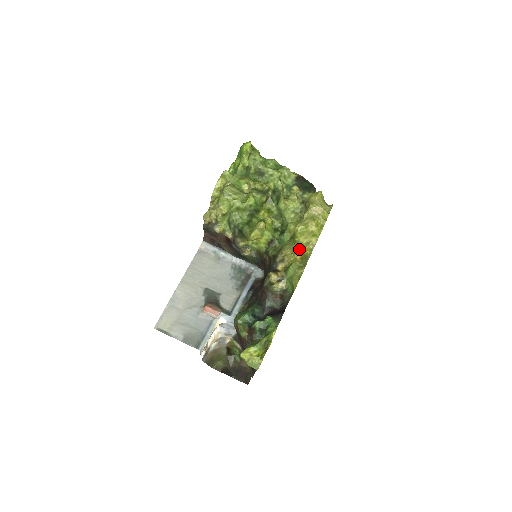
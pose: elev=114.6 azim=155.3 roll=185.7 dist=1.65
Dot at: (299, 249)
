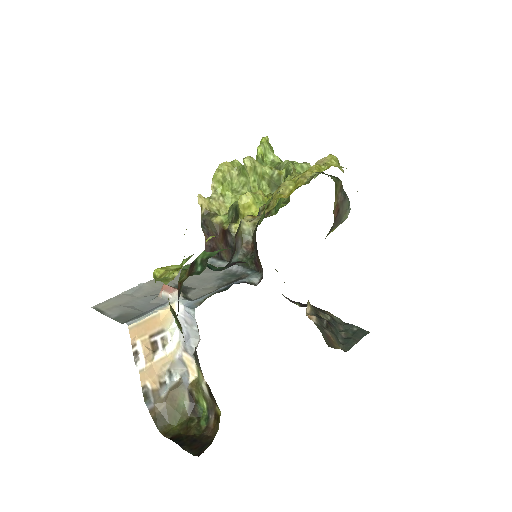
Dot at: (288, 186)
